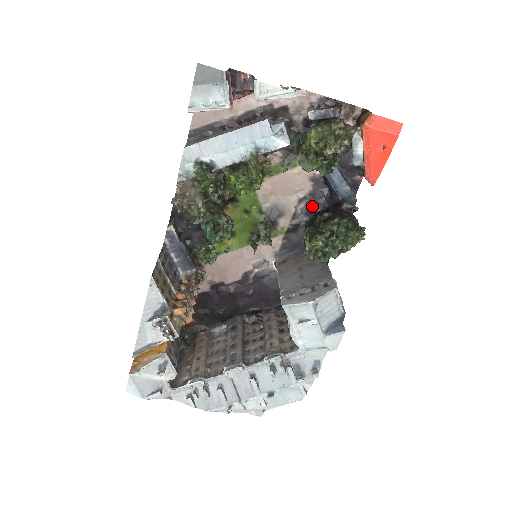
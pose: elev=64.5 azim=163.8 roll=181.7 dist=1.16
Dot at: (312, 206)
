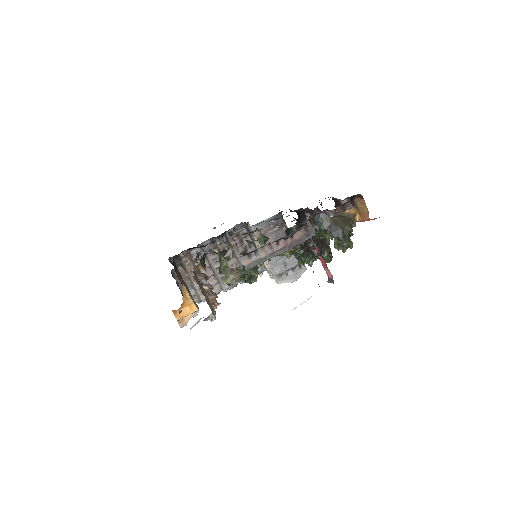
Dot at: occluded
